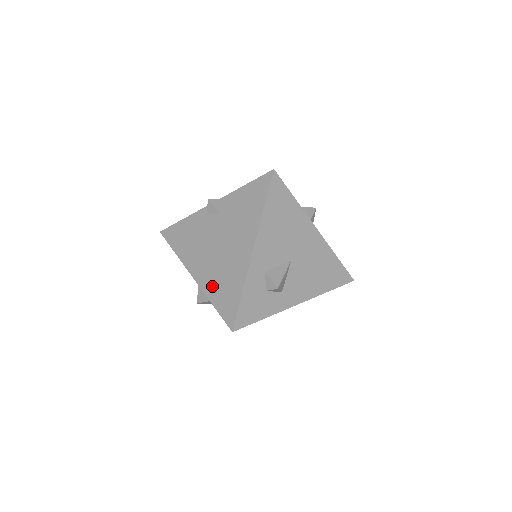
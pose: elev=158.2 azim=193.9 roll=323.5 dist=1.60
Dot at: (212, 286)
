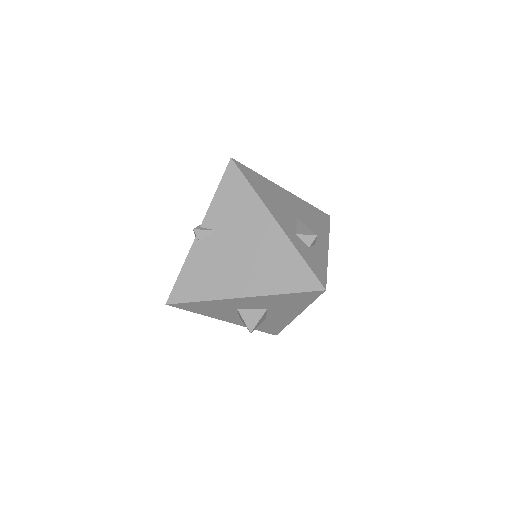
Dot at: (269, 282)
